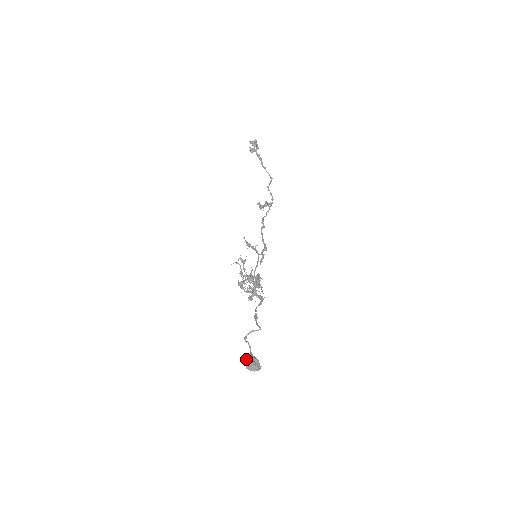
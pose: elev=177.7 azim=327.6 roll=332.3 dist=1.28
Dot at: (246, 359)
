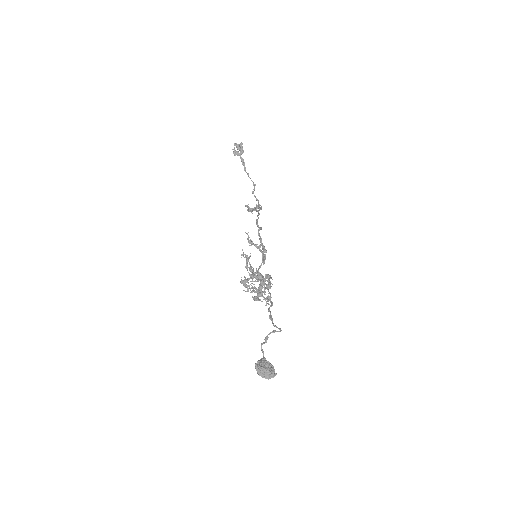
Dot at: (261, 363)
